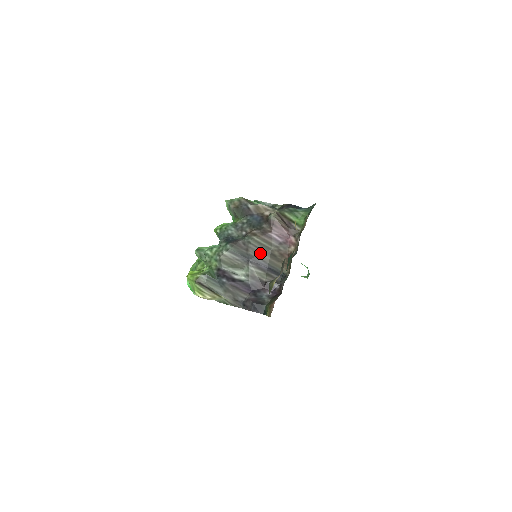
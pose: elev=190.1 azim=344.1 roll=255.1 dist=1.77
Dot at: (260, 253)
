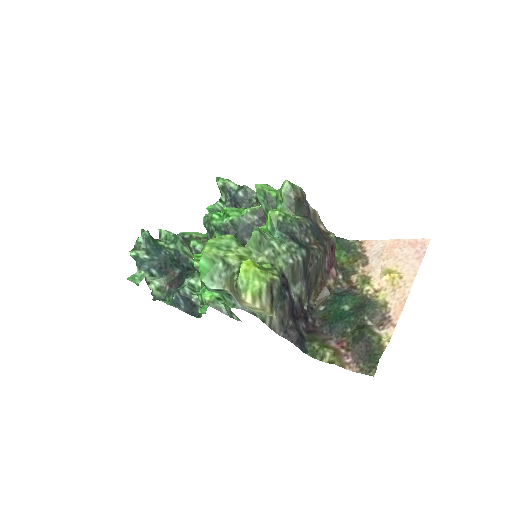
Dot at: (314, 274)
